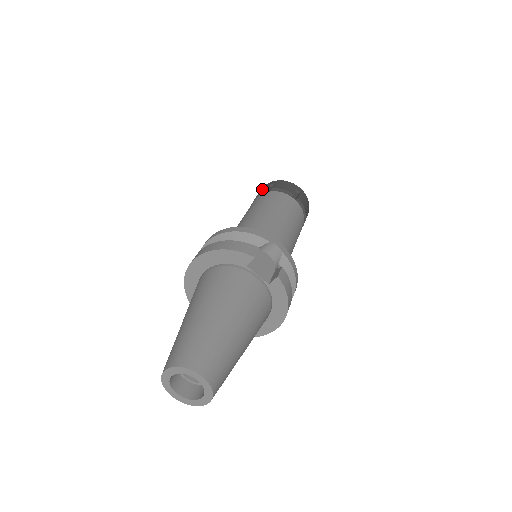
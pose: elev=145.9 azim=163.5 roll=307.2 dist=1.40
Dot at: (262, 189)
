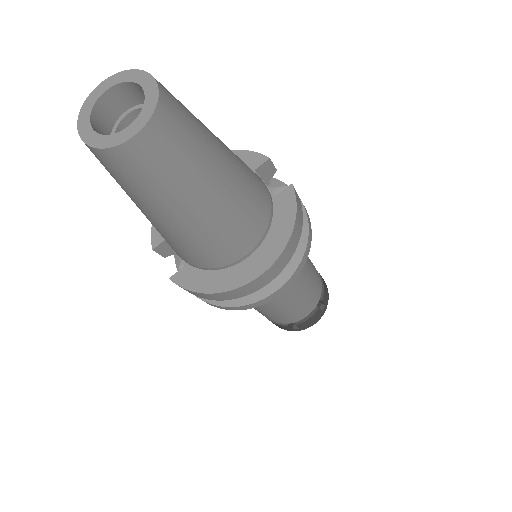
Dot at: occluded
